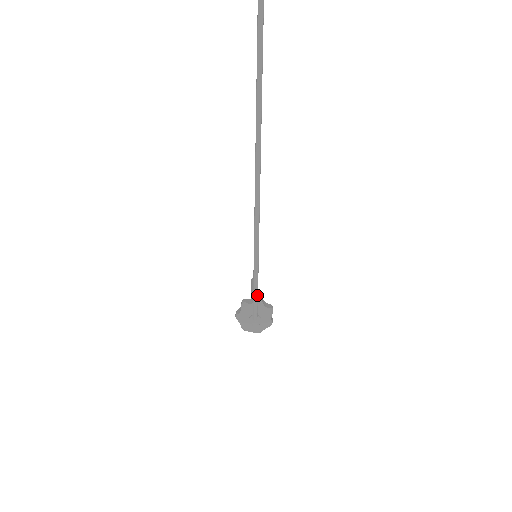
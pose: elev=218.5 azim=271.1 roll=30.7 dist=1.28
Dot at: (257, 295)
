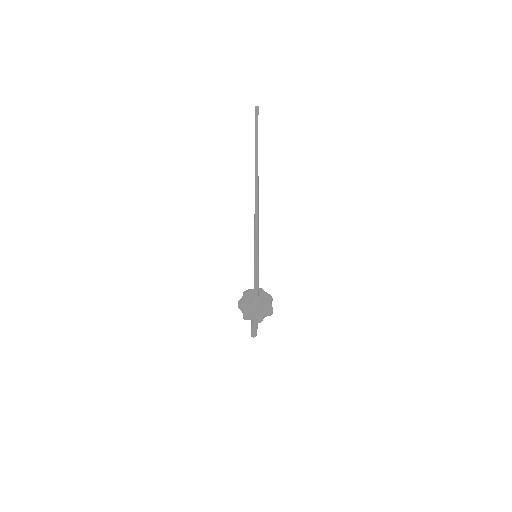
Dot at: (258, 274)
